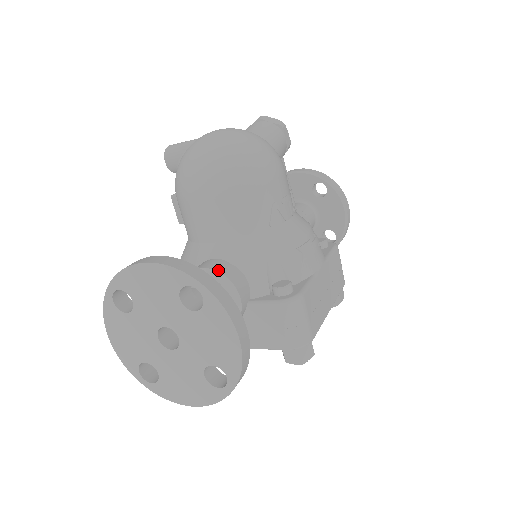
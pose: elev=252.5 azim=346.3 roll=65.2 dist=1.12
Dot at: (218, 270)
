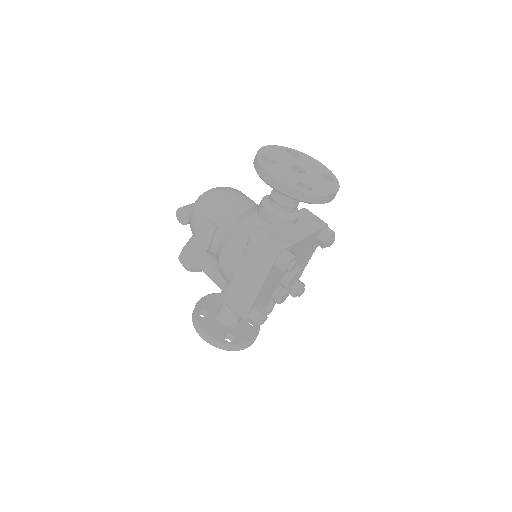
Dot at: occluded
